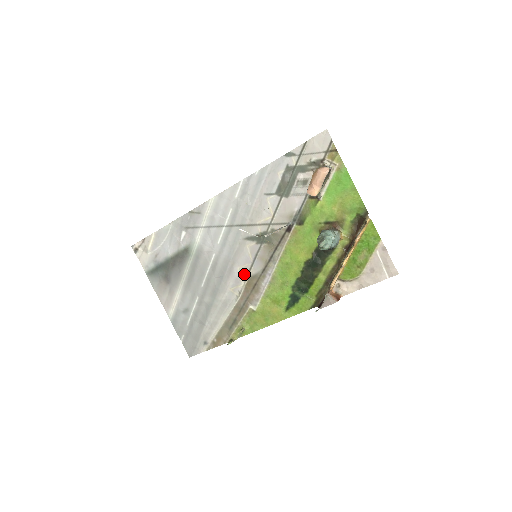
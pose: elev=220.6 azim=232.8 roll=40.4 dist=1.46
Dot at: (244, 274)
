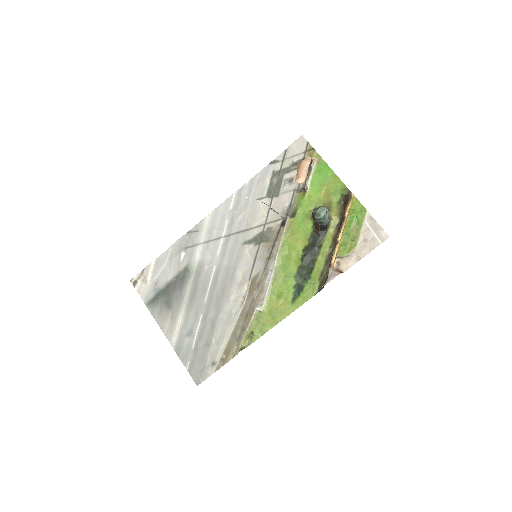
Dot at: (246, 277)
